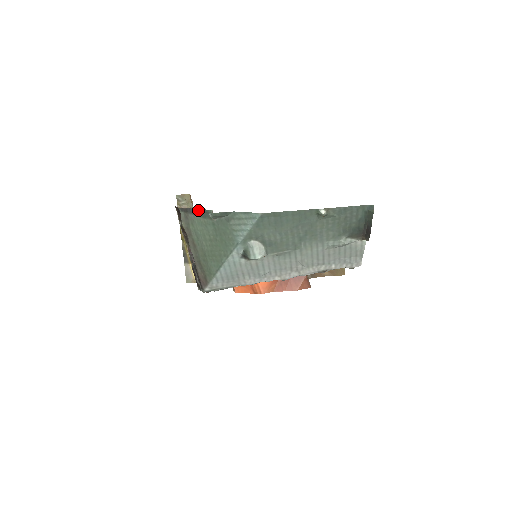
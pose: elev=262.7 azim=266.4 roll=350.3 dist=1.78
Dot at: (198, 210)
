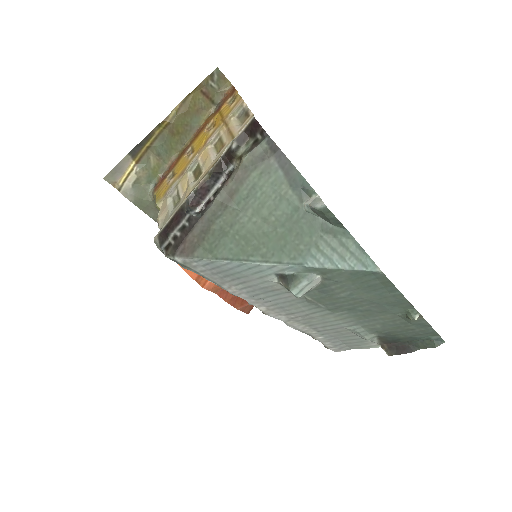
Dot at: (295, 170)
